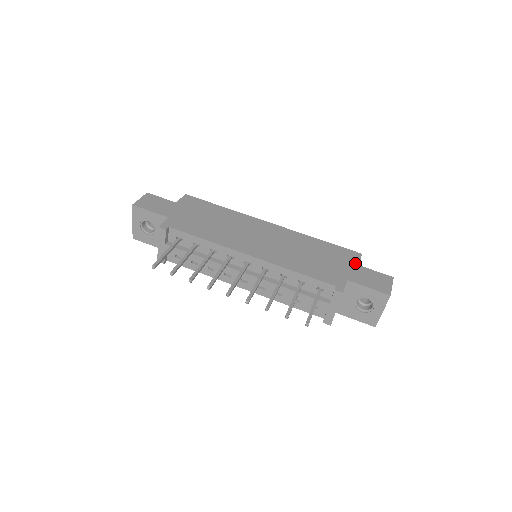
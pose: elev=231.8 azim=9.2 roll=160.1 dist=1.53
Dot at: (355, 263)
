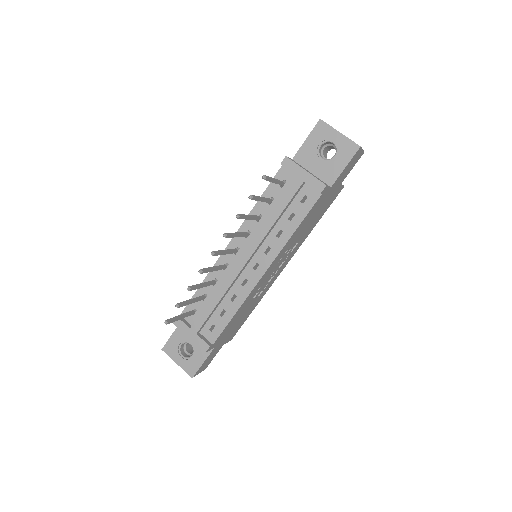
Dot at: occluded
